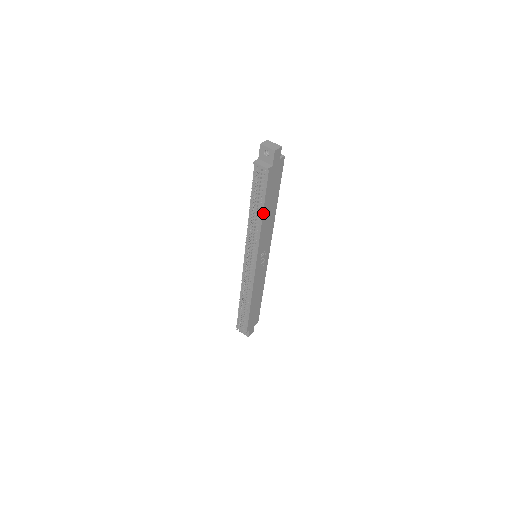
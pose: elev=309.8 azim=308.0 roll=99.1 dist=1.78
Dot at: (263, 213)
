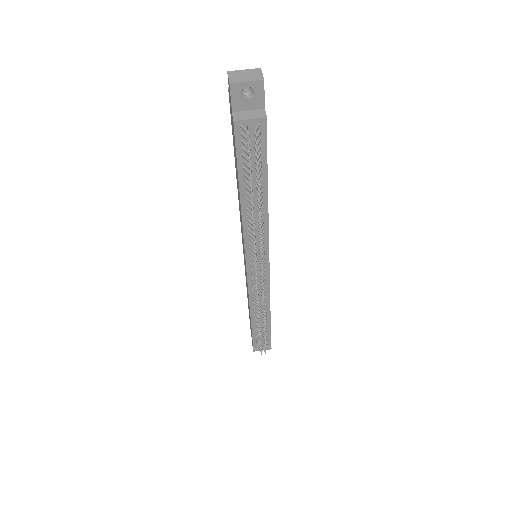
Dot at: (267, 192)
